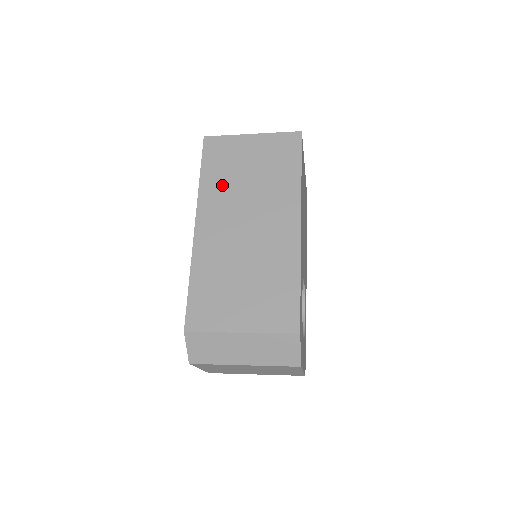
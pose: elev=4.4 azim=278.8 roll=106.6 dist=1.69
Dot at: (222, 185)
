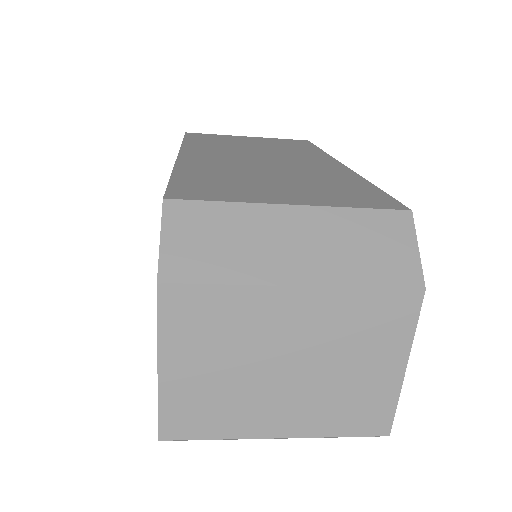
Dot at: (216, 145)
